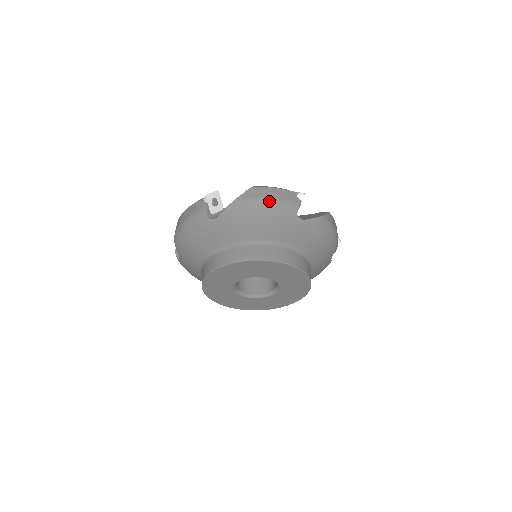
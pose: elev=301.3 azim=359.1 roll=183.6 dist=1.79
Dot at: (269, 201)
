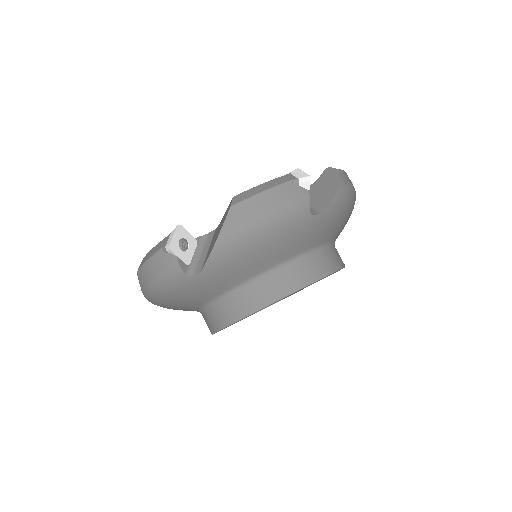
Dot at: (267, 219)
